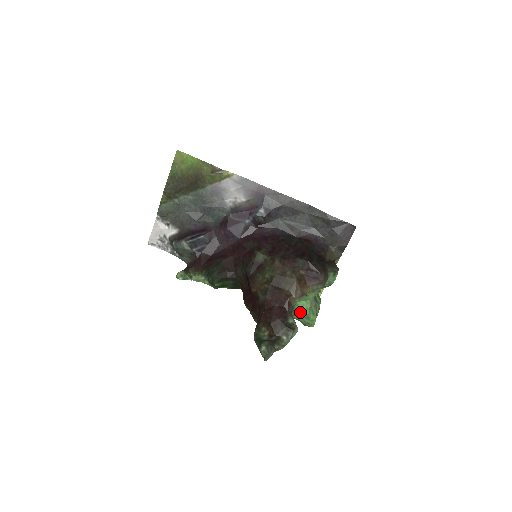
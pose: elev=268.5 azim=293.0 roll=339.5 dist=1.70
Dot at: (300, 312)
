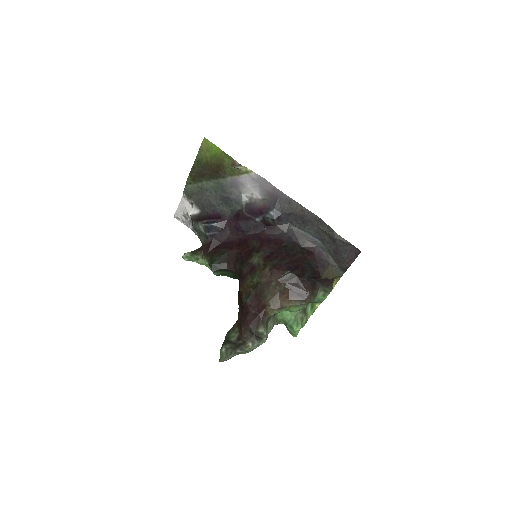
Dot at: (285, 320)
